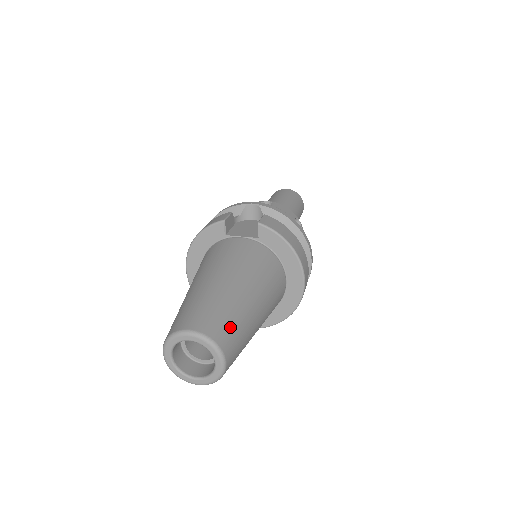
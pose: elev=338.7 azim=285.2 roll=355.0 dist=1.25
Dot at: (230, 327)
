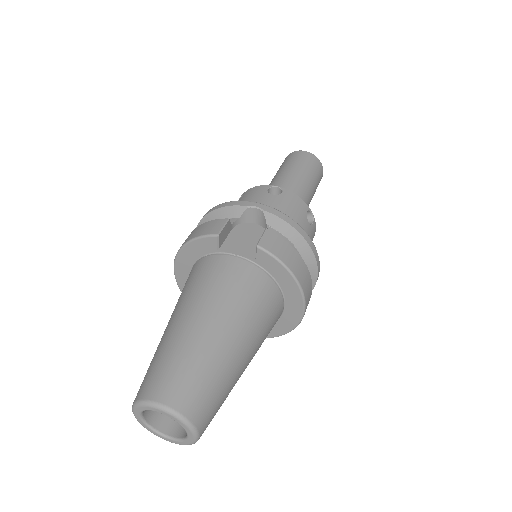
Dot at: (207, 394)
